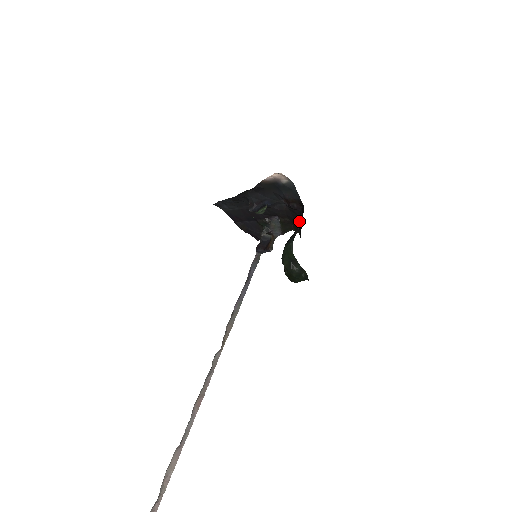
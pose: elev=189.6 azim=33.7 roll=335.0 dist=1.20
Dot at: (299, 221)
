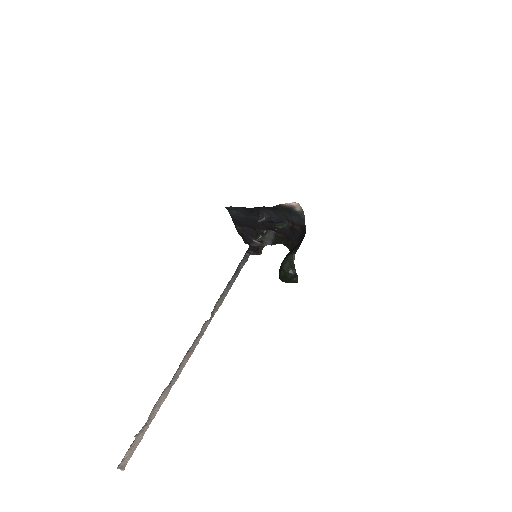
Dot at: (295, 239)
